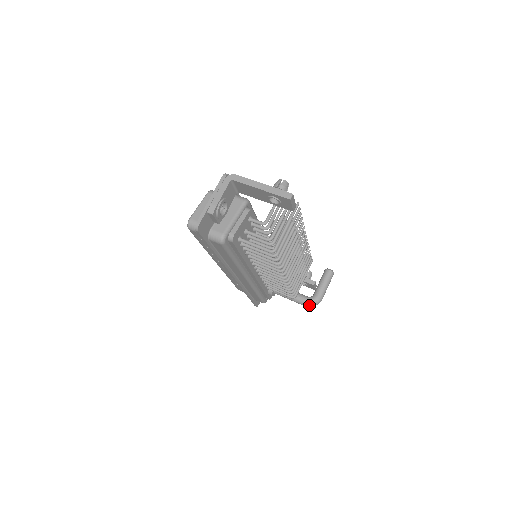
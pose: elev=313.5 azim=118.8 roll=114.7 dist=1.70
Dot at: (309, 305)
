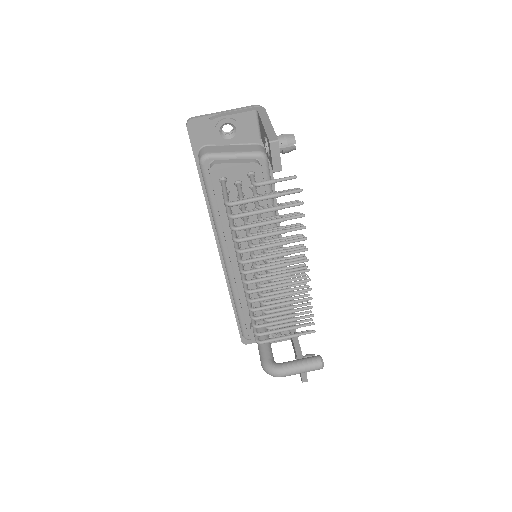
Dot at: (264, 366)
